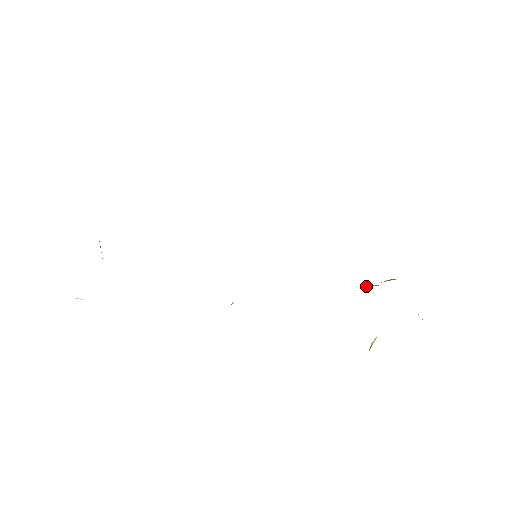
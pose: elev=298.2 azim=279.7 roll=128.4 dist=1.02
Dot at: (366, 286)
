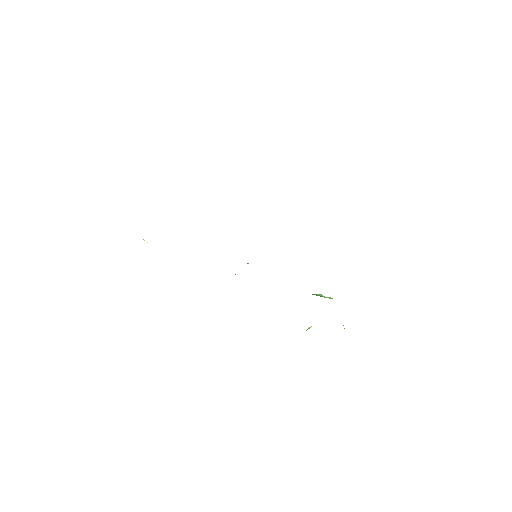
Dot at: (318, 294)
